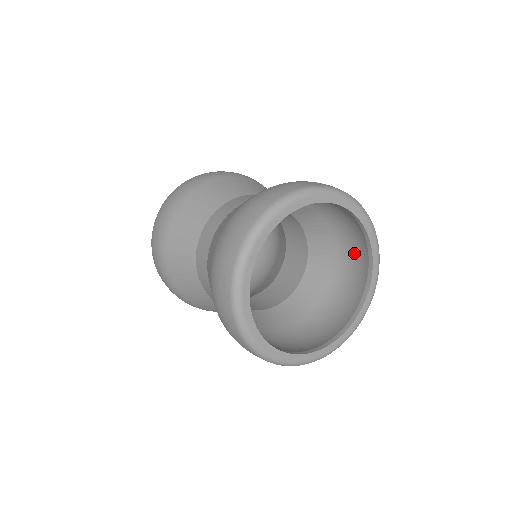
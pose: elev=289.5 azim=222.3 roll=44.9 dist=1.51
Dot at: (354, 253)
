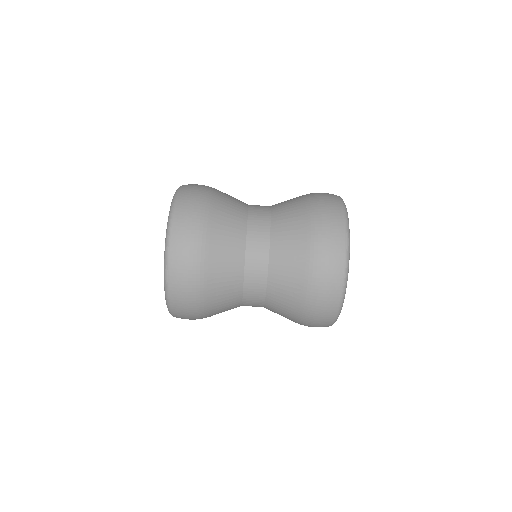
Dot at: occluded
